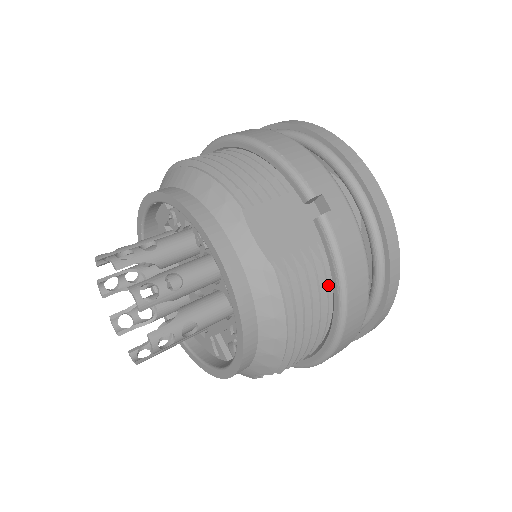
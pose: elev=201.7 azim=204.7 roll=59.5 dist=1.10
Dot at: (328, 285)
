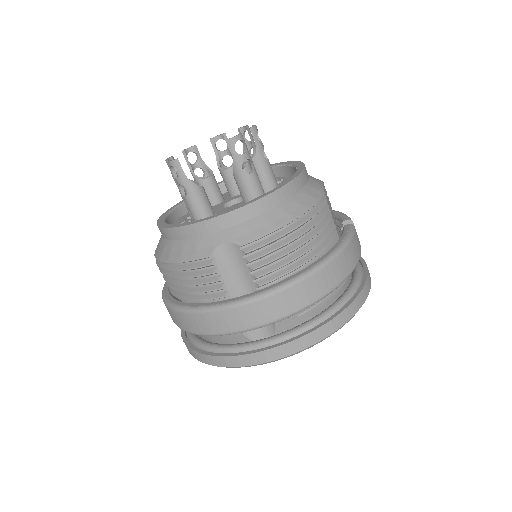
Dot at: (327, 249)
